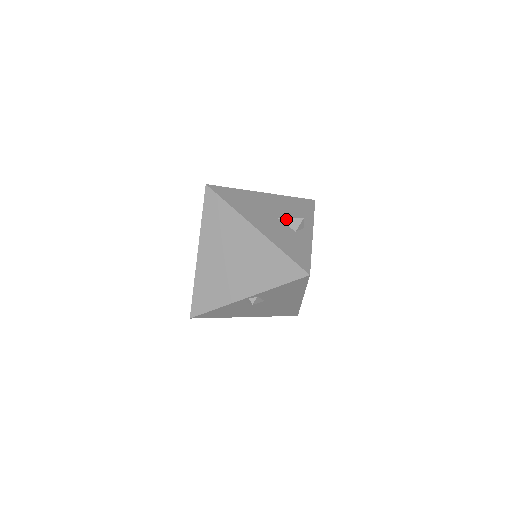
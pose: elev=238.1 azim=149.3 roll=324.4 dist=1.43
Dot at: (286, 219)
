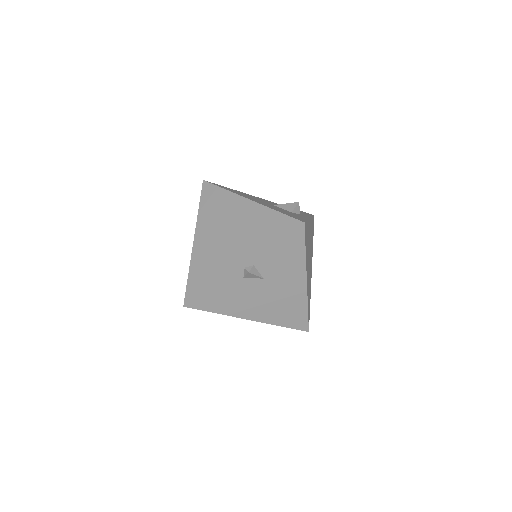
Dot at: (281, 205)
